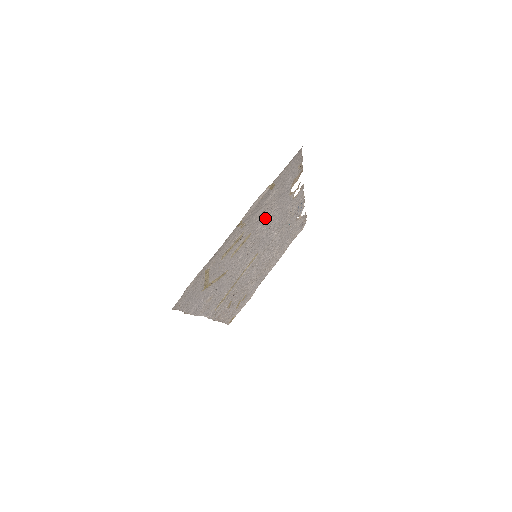
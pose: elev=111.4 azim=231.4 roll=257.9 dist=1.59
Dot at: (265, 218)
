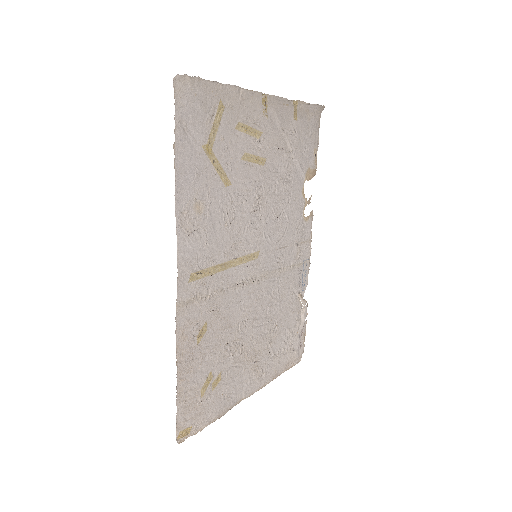
Dot at: (280, 173)
